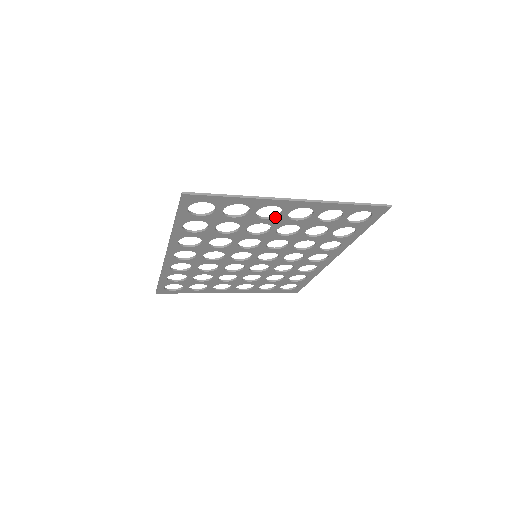
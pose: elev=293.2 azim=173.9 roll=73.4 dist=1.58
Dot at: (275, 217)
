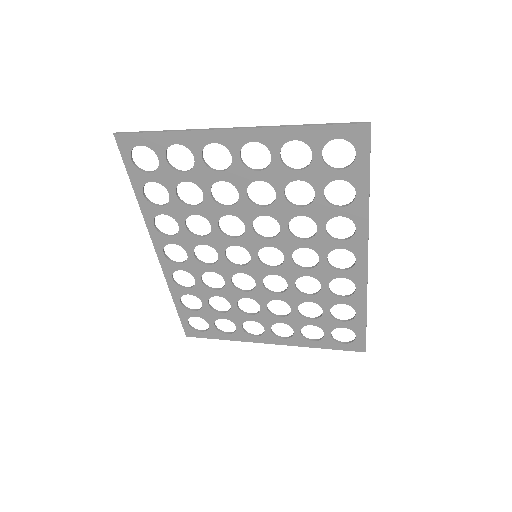
Dot at: (229, 167)
